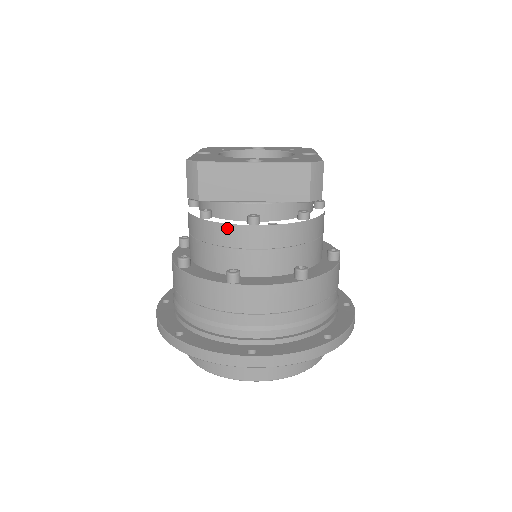
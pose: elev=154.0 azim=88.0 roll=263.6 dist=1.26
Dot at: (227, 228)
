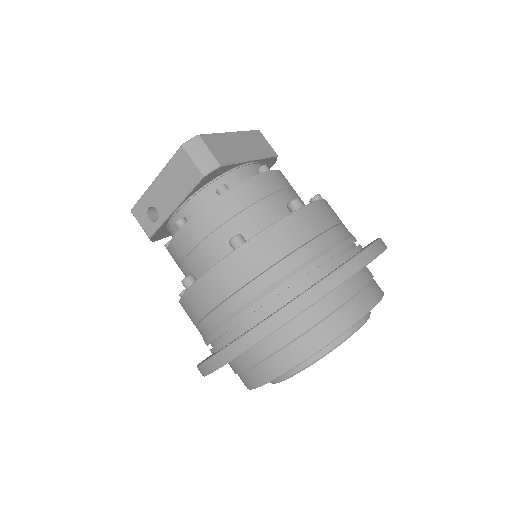
Dot at: (255, 180)
